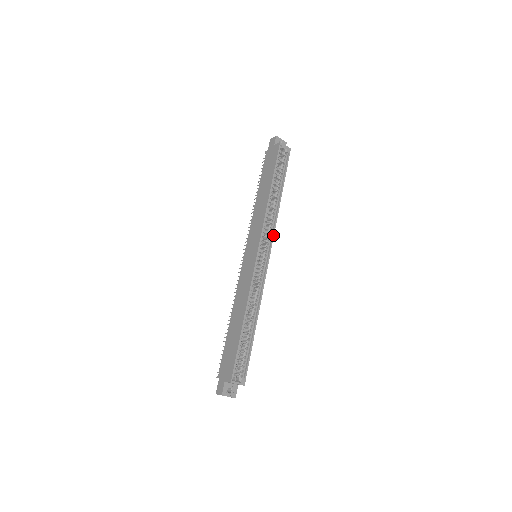
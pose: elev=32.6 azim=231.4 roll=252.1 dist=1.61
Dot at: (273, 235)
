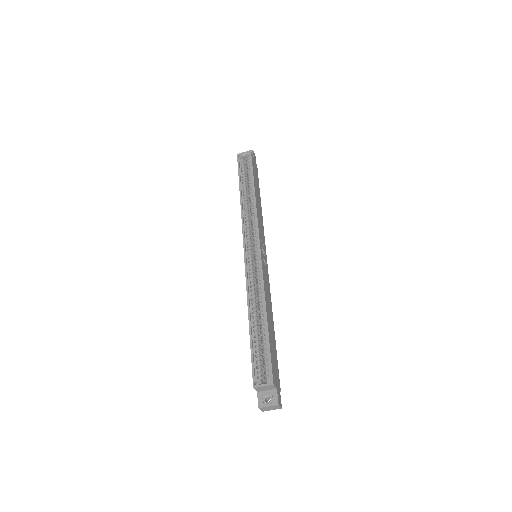
Dot at: (257, 227)
